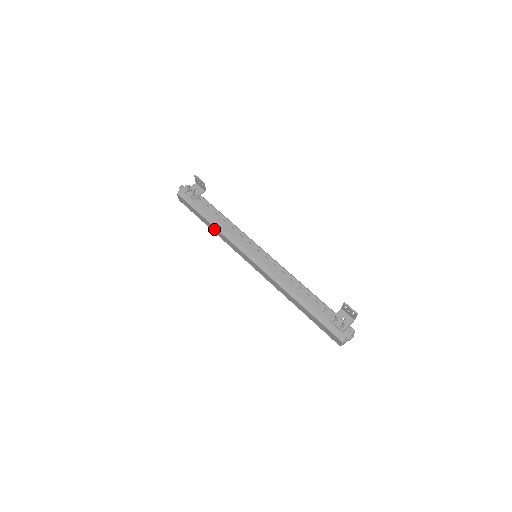
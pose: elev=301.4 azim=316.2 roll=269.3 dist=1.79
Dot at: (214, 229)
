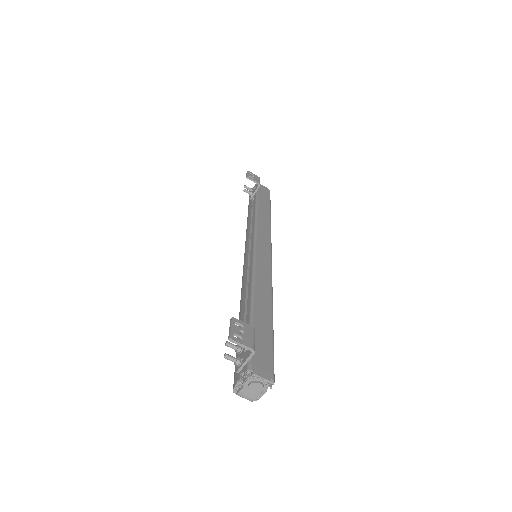
Dot at: occluded
